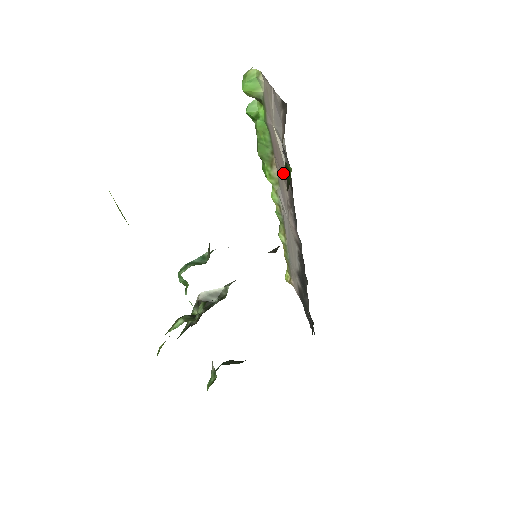
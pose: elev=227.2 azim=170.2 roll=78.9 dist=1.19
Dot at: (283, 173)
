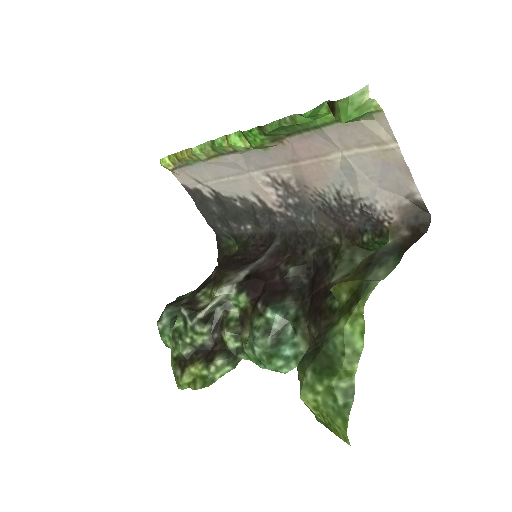
Dot at: (307, 175)
